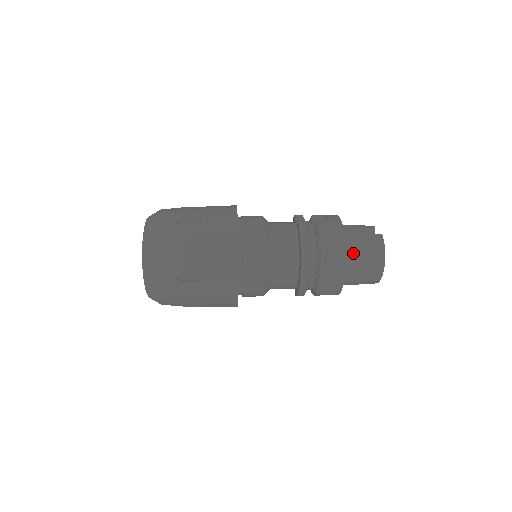
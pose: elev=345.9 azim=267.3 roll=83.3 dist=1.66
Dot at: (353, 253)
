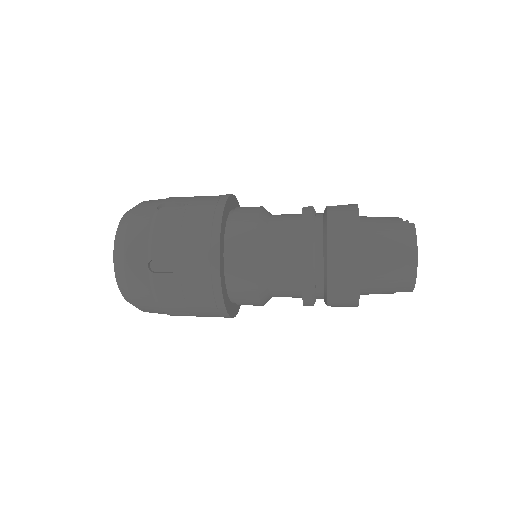
Dot at: (373, 244)
